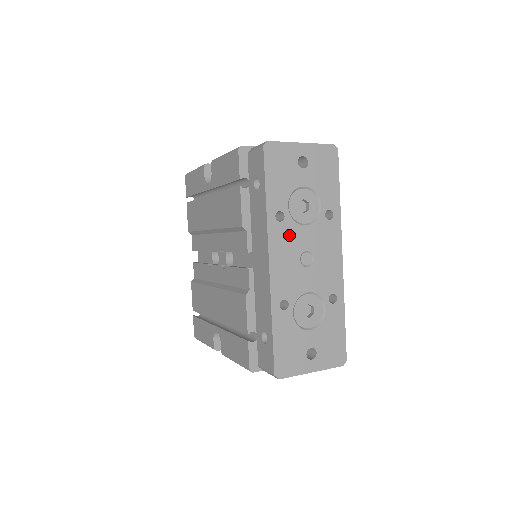
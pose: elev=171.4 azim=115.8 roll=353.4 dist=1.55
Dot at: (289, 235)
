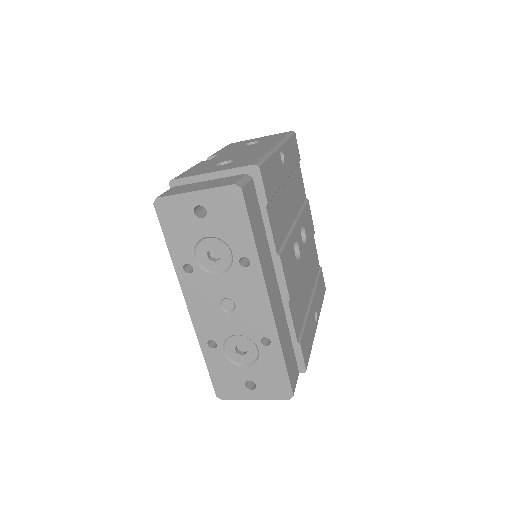
Dot at: (202, 285)
